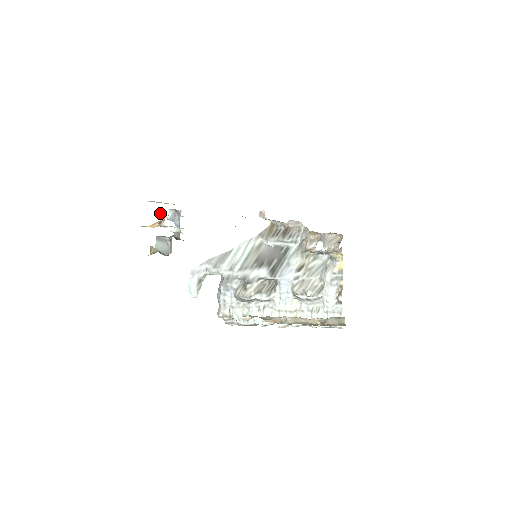
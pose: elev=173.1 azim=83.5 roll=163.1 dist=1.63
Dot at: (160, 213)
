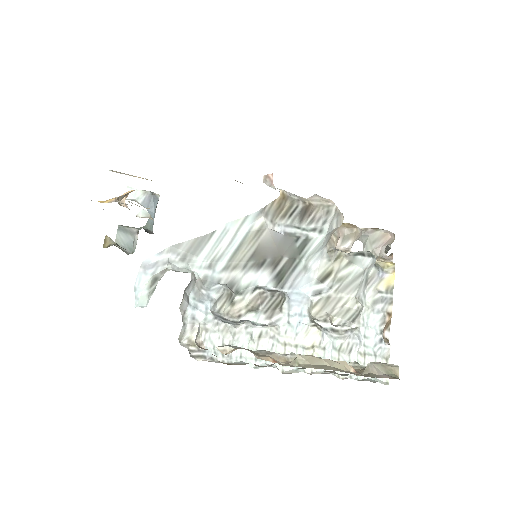
Dot at: (129, 194)
